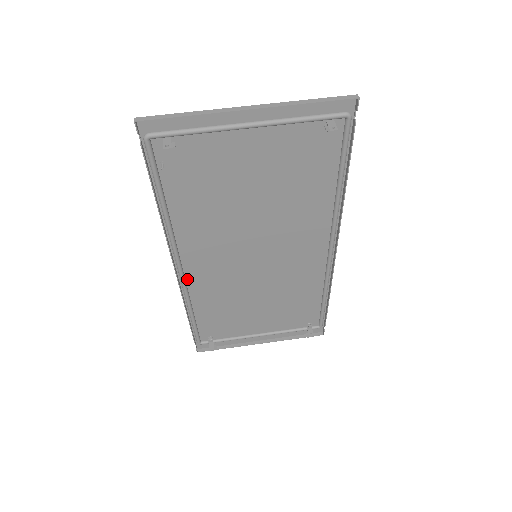
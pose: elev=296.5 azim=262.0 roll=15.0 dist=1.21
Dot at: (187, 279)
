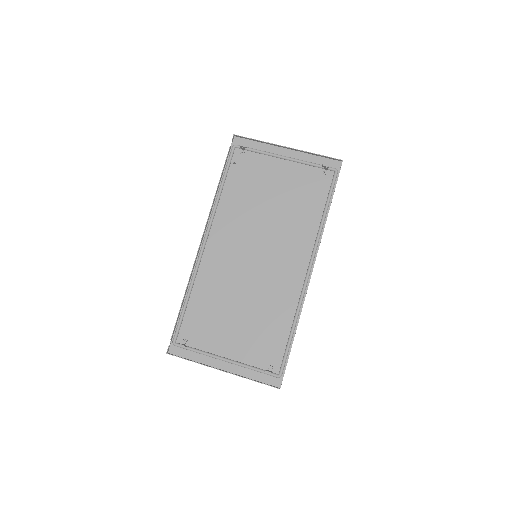
Dot at: (203, 258)
